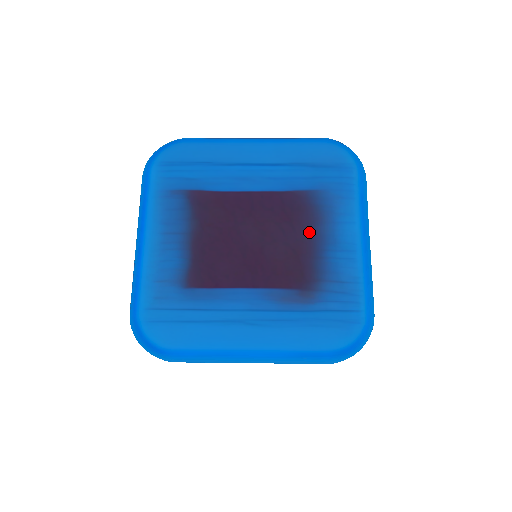
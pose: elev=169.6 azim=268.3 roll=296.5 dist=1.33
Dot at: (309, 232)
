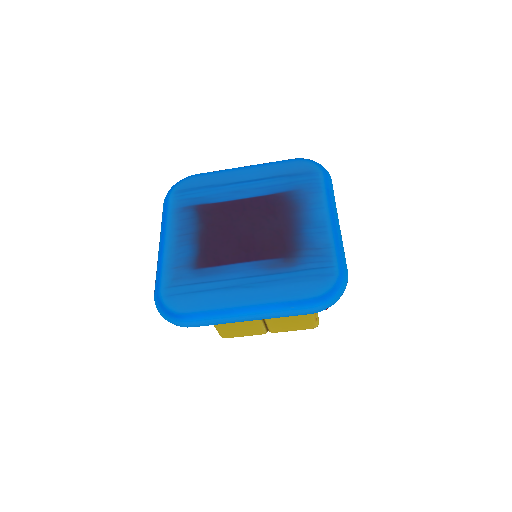
Dot at: (288, 218)
